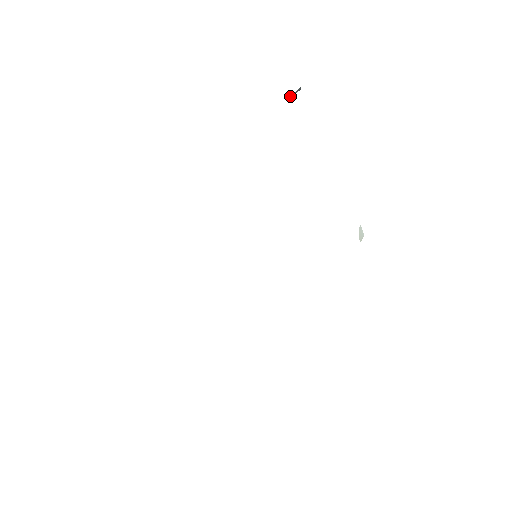
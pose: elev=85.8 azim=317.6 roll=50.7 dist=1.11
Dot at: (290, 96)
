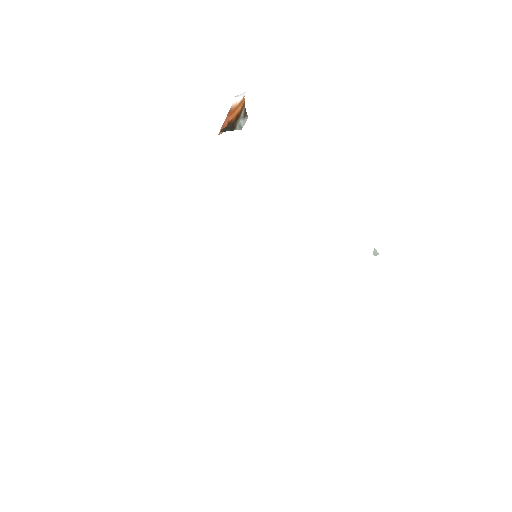
Dot at: occluded
